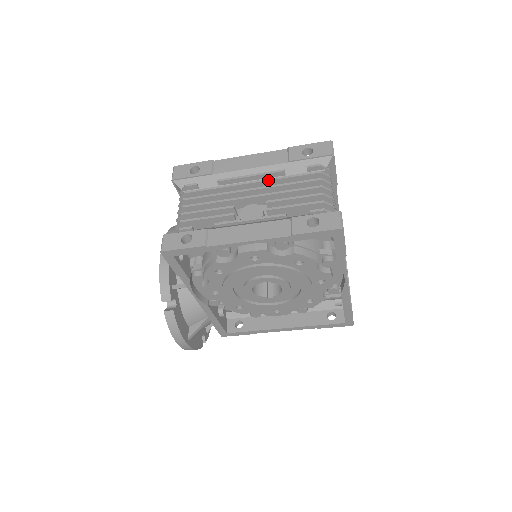
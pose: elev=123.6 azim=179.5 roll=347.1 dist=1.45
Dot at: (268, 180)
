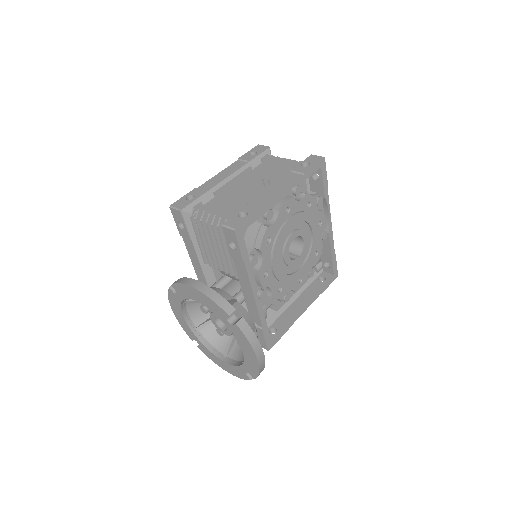
Dot at: (248, 174)
